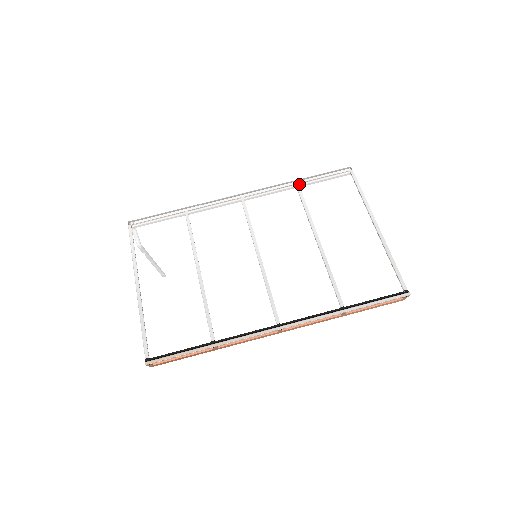
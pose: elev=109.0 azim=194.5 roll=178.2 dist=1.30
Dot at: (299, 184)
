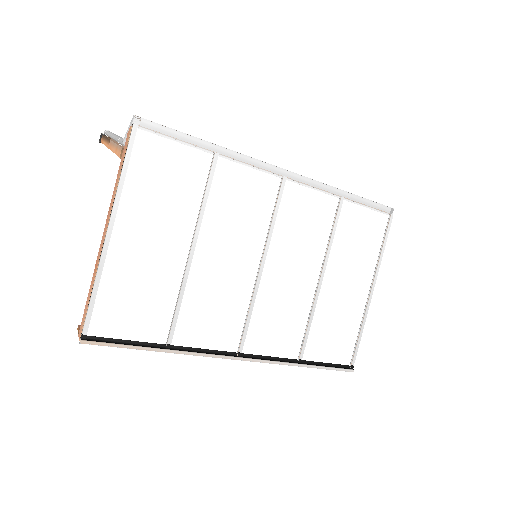
Dot at: (344, 199)
